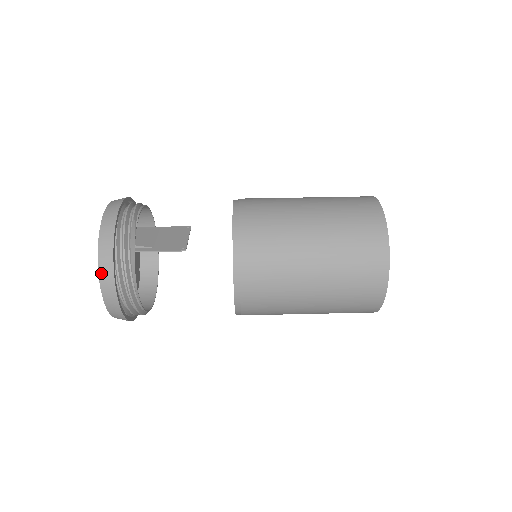
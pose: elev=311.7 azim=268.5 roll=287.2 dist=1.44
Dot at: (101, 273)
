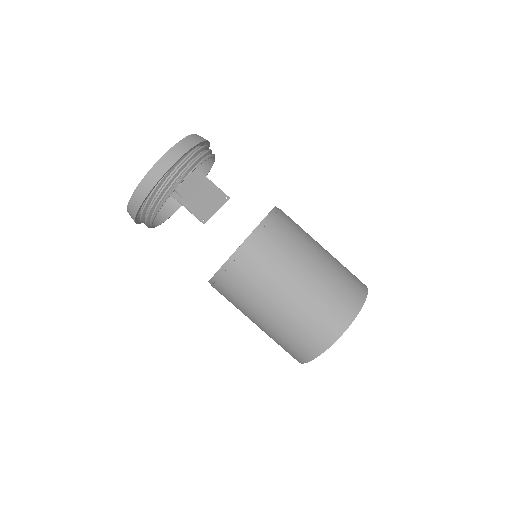
Dot at: (135, 194)
